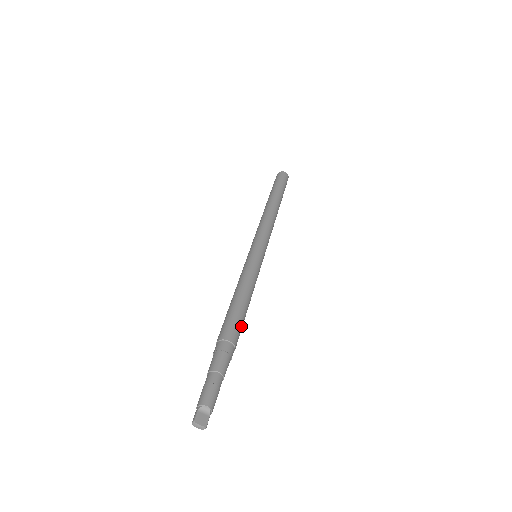
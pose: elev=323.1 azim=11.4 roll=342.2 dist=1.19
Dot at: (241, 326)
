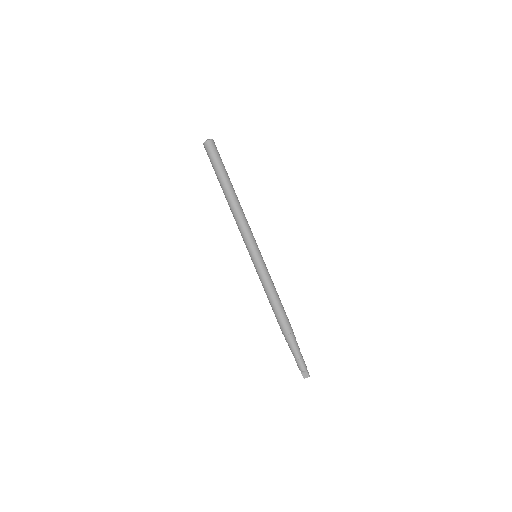
Dot at: (285, 319)
